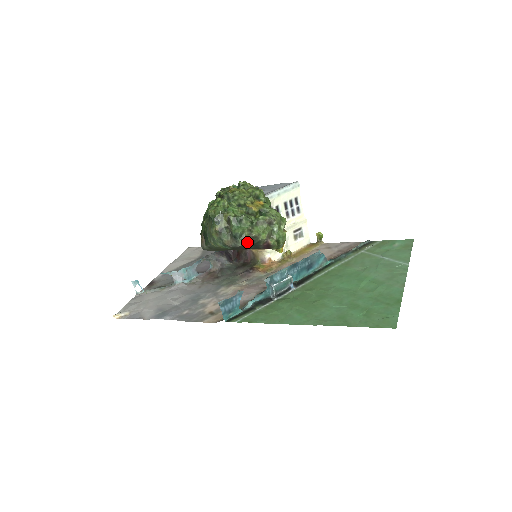
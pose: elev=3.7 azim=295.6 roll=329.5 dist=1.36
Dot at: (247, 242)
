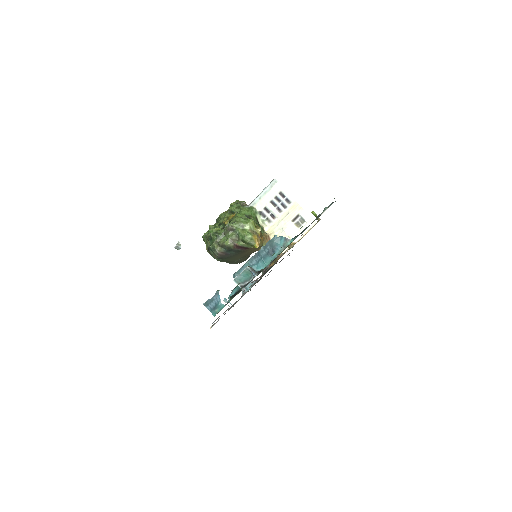
Dot at: (219, 251)
